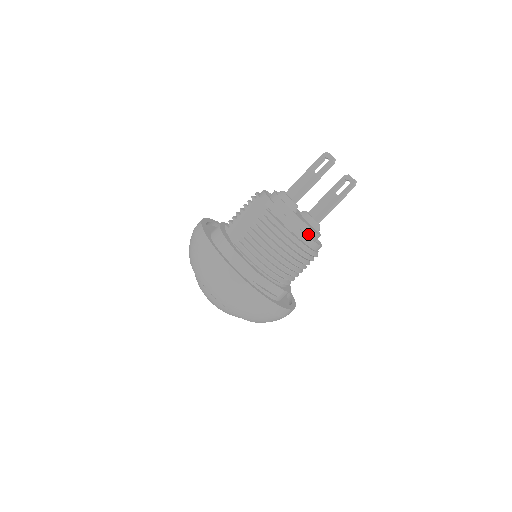
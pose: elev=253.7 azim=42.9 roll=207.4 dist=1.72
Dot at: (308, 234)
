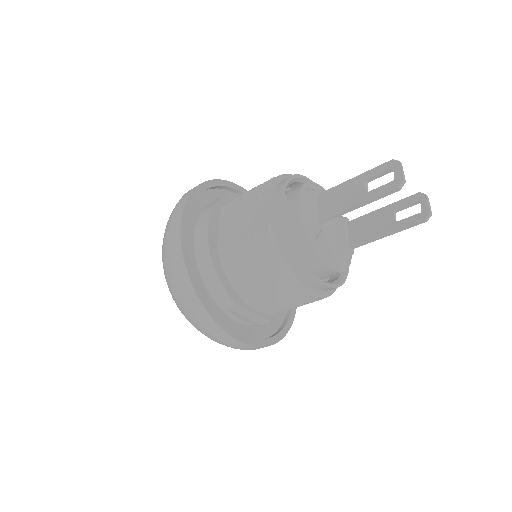
Dot at: (323, 272)
